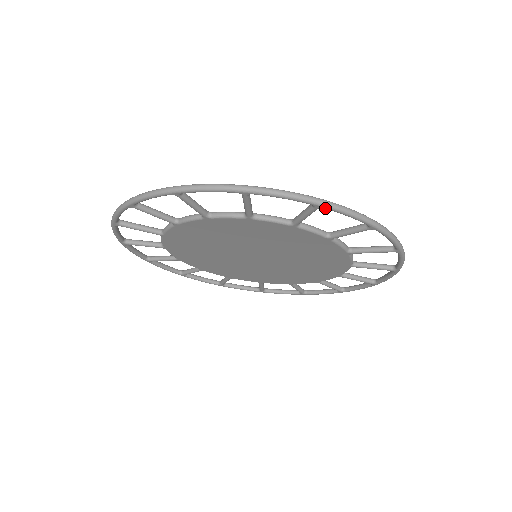
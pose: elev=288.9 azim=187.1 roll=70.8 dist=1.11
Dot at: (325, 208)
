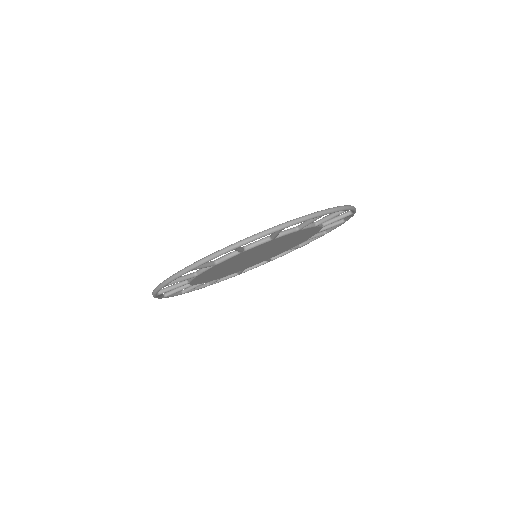
Dot at: occluded
